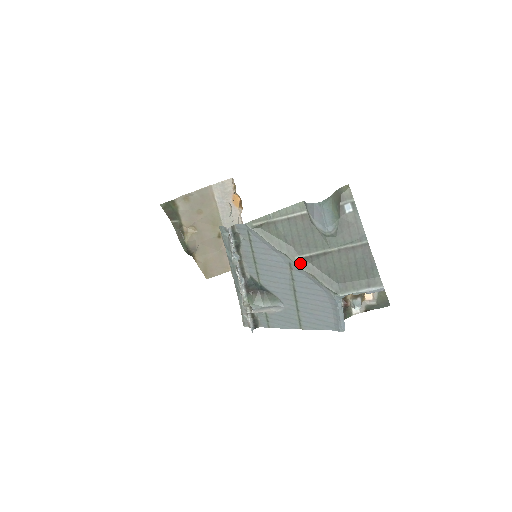
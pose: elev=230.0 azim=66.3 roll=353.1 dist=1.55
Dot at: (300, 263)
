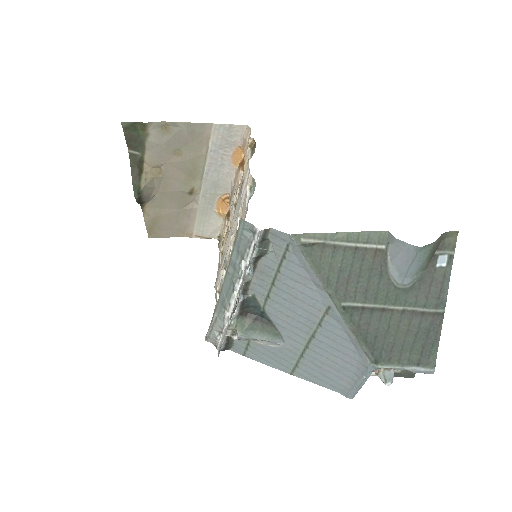
Dot at: (345, 312)
